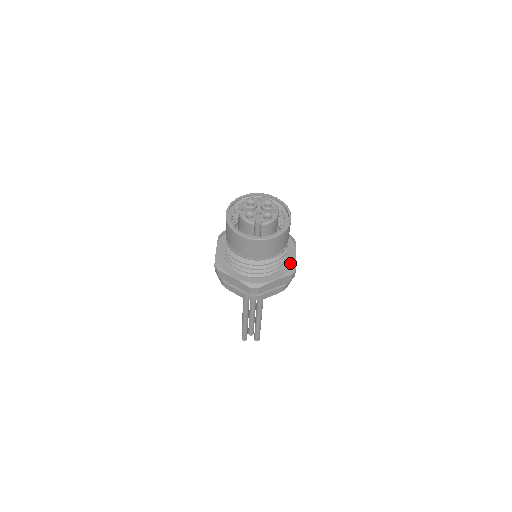
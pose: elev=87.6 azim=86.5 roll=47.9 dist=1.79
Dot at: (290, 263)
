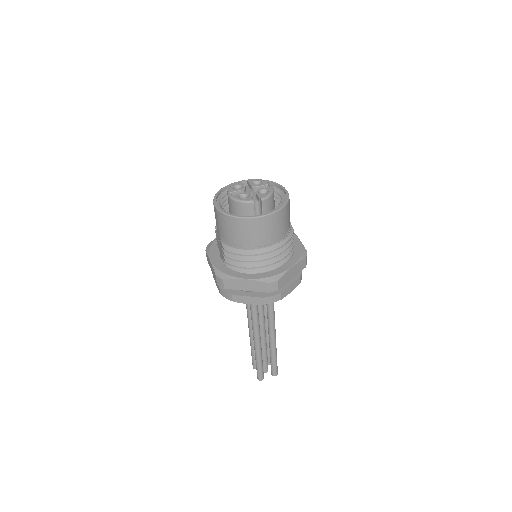
Dot at: (298, 248)
